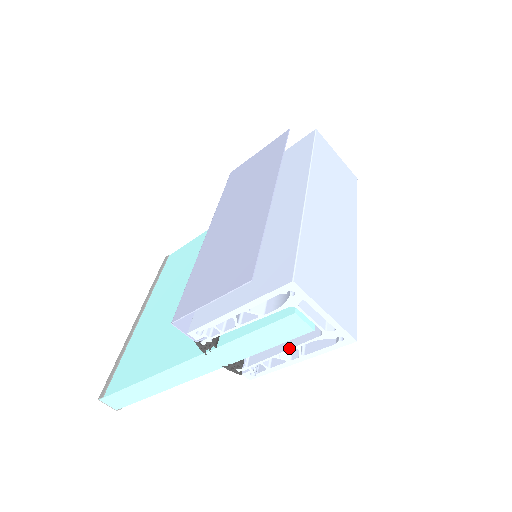
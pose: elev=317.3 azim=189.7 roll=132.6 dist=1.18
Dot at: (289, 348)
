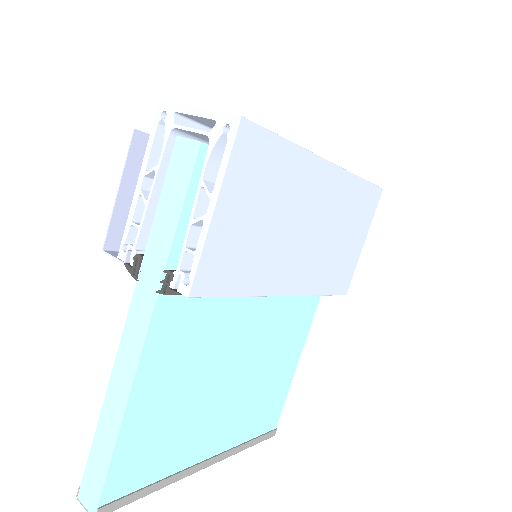
Dot at: (196, 195)
